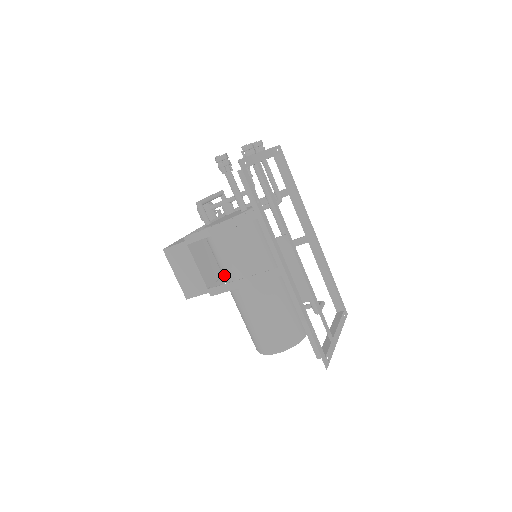
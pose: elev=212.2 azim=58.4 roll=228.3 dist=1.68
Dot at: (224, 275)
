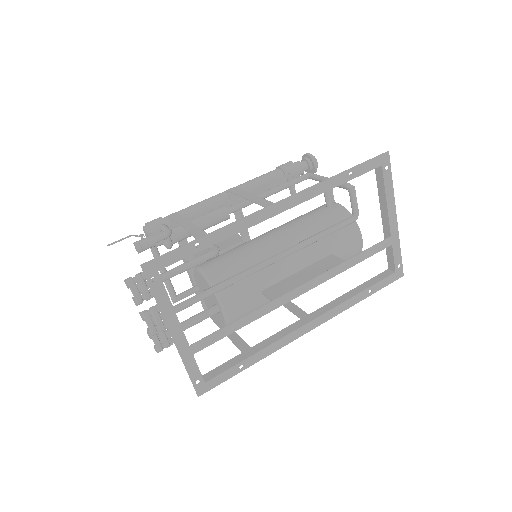
Dot at: occluded
